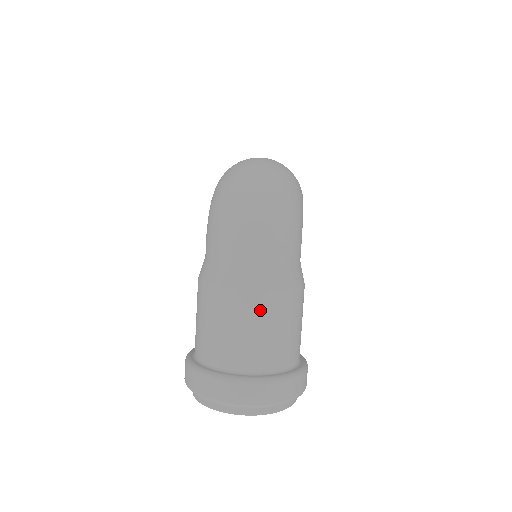
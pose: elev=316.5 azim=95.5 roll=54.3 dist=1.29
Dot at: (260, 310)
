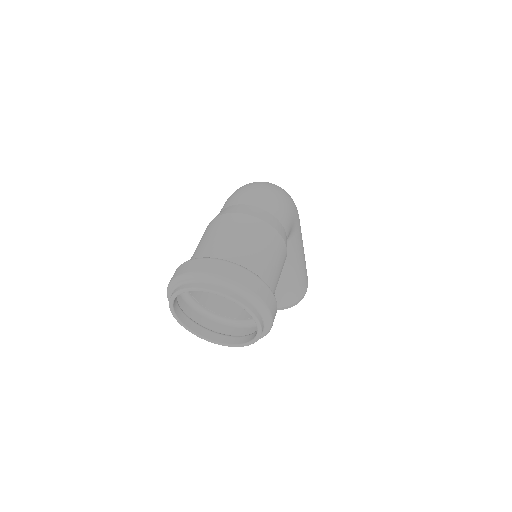
Dot at: (244, 225)
